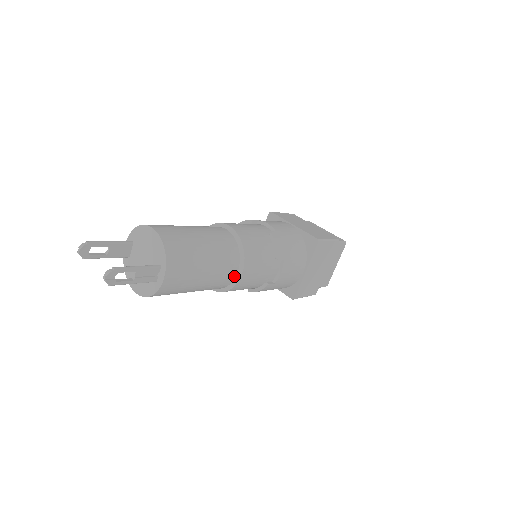
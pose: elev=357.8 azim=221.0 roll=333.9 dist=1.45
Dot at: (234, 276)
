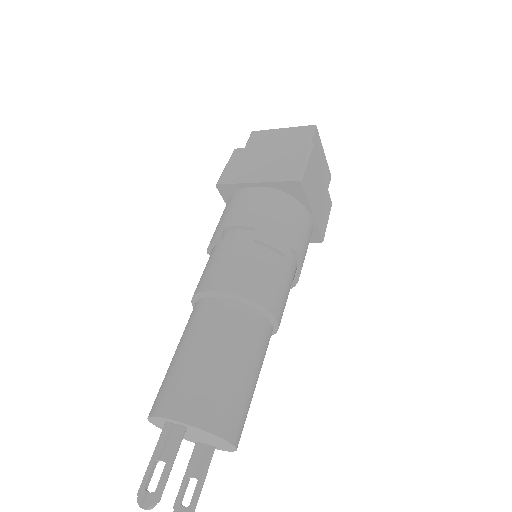
Dot at: occluded
